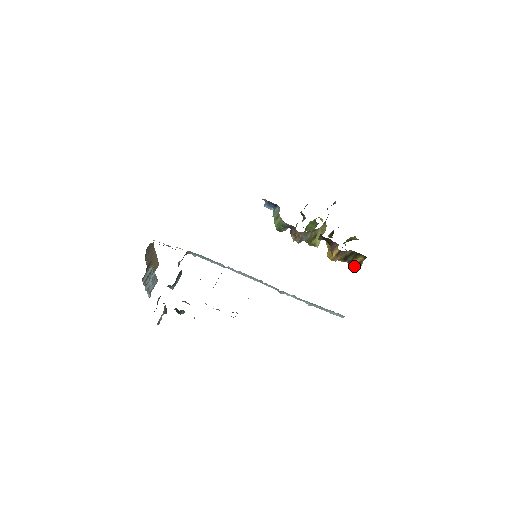
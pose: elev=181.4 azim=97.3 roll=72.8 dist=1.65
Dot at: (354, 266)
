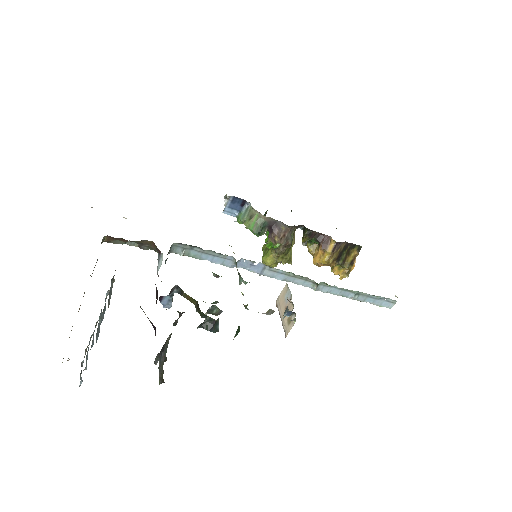
Dot at: (345, 271)
